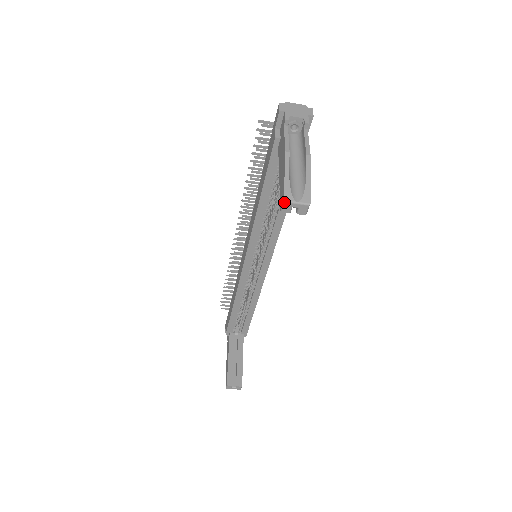
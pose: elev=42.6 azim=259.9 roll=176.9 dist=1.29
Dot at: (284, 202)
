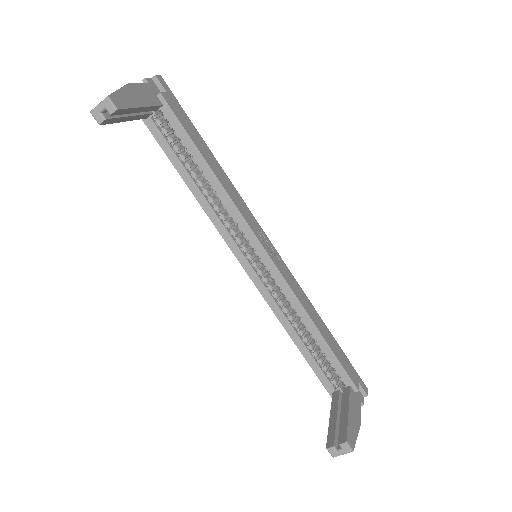
Dot at: (91, 113)
